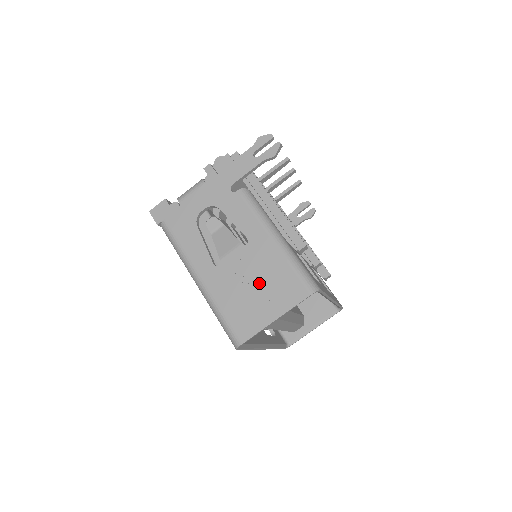
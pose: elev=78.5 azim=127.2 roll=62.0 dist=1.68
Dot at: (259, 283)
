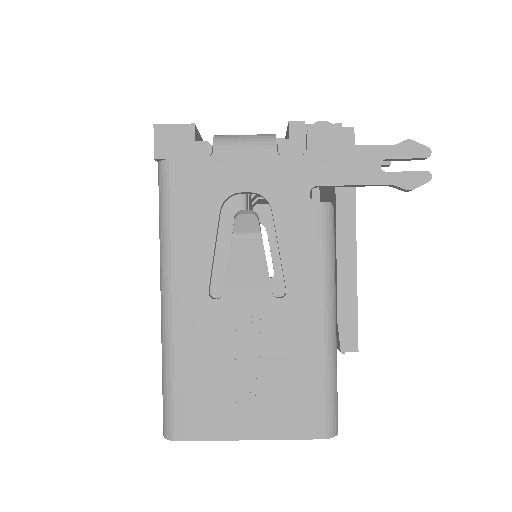
Dot at: (260, 371)
